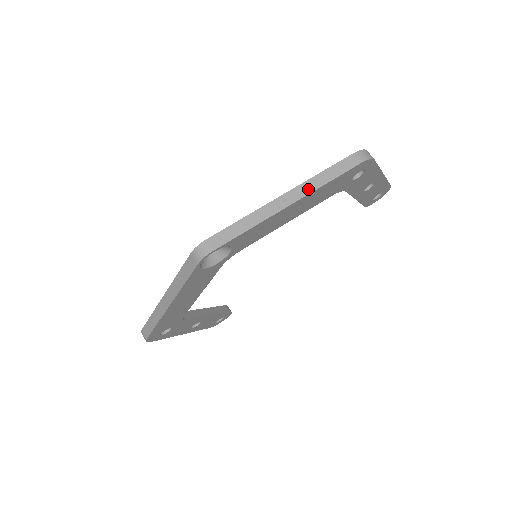
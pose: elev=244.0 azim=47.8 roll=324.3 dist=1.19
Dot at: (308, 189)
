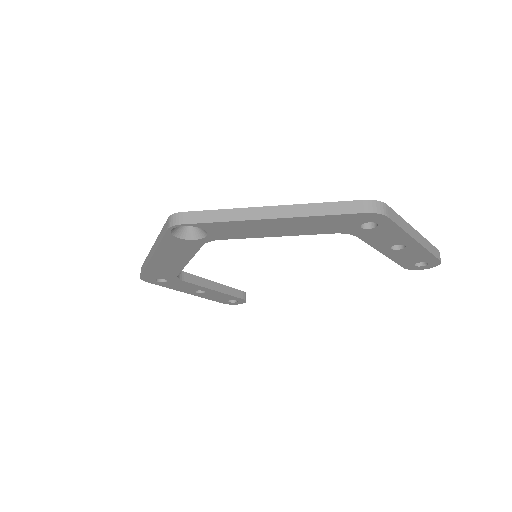
Dot at: (297, 212)
